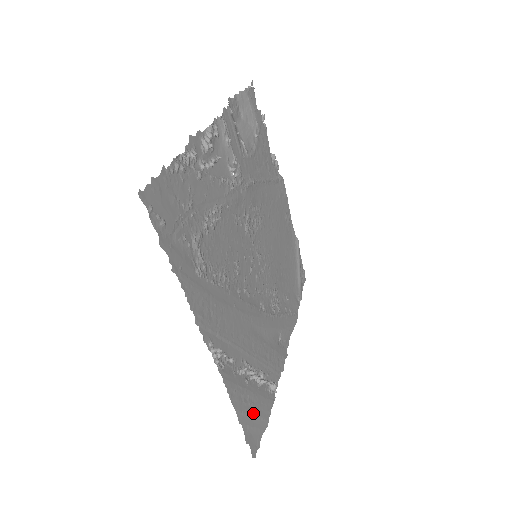
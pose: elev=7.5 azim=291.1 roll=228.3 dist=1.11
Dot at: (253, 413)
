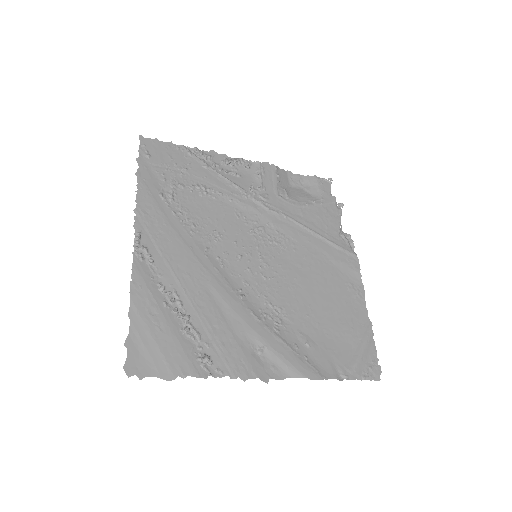
Dot at: (154, 336)
